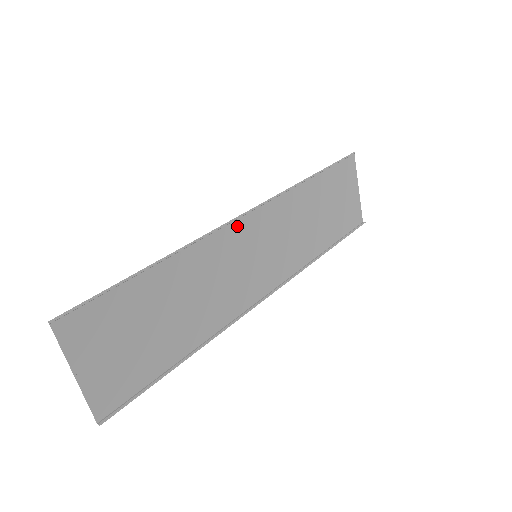
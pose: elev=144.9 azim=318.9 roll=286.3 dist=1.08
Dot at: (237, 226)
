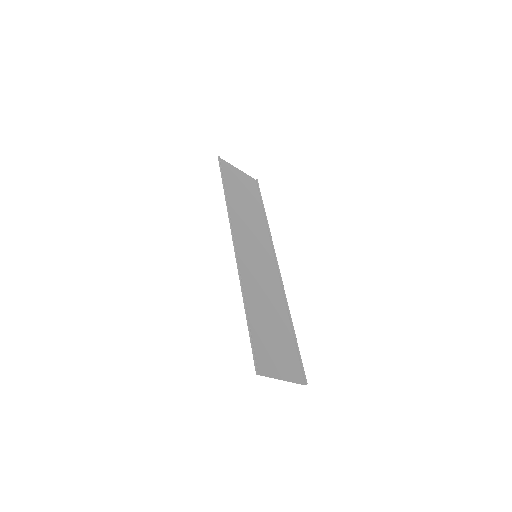
Dot at: (239, 255)
